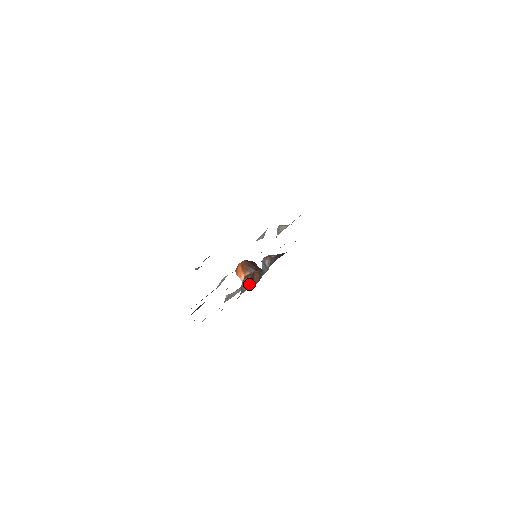
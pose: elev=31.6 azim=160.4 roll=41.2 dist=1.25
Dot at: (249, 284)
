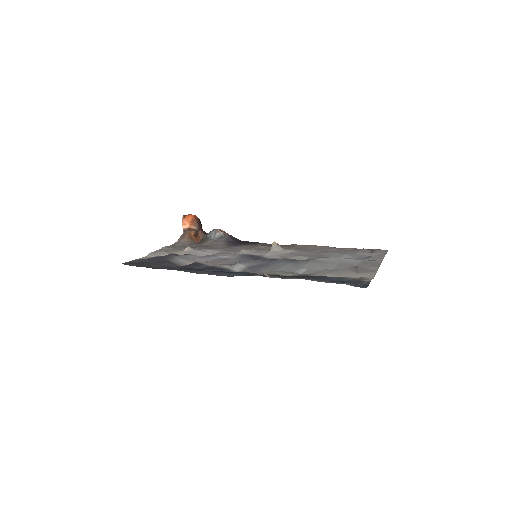
Dot at: (193, 239)
